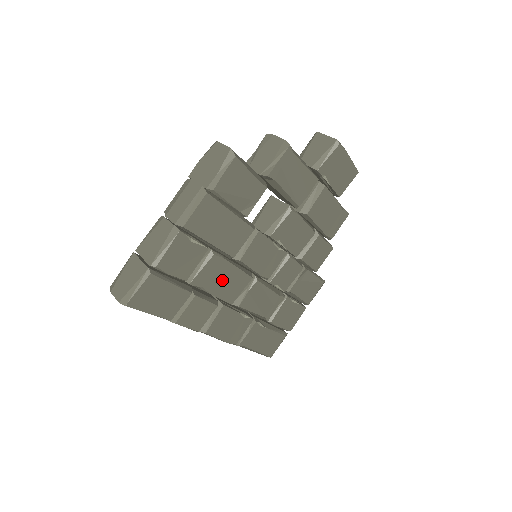
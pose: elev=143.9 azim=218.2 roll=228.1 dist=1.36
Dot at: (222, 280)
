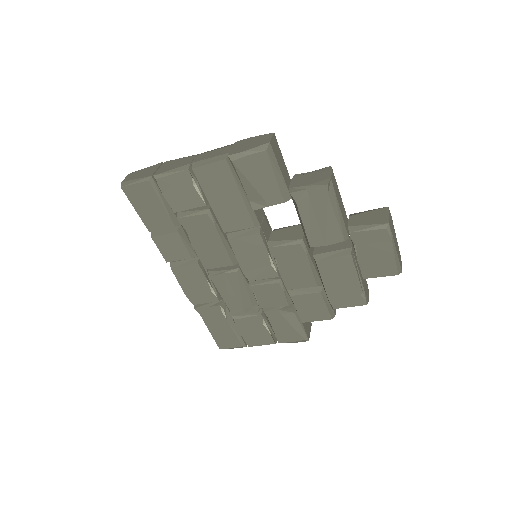
Dot at: (206, 241)
